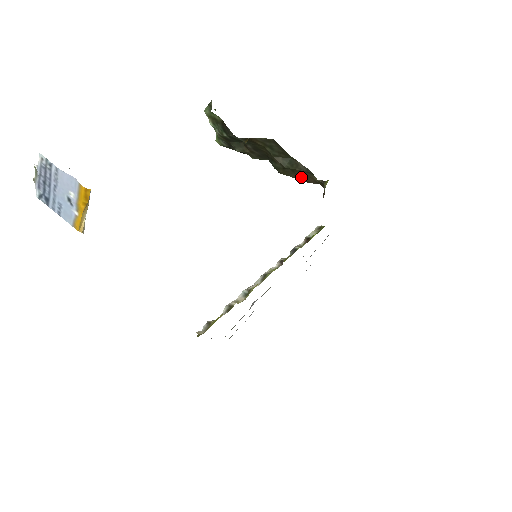
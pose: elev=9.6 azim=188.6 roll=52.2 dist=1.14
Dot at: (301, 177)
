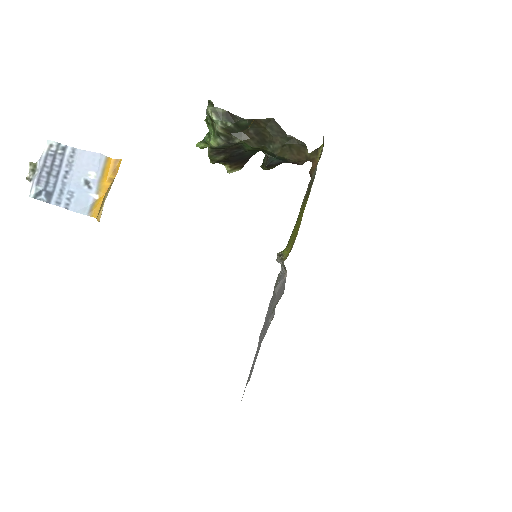
Dot at: (295, 155)
